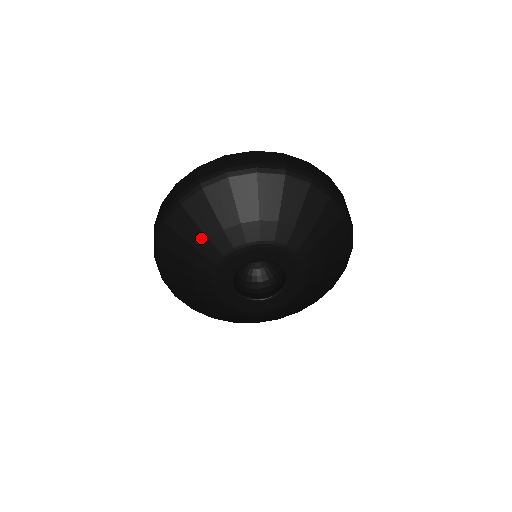
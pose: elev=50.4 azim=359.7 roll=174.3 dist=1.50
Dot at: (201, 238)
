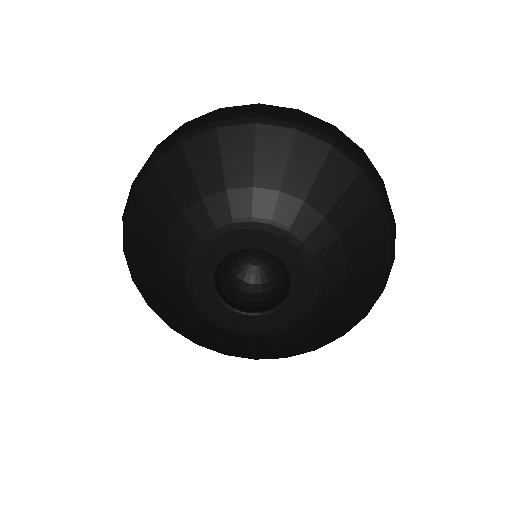
Dot at: (173, 210)
